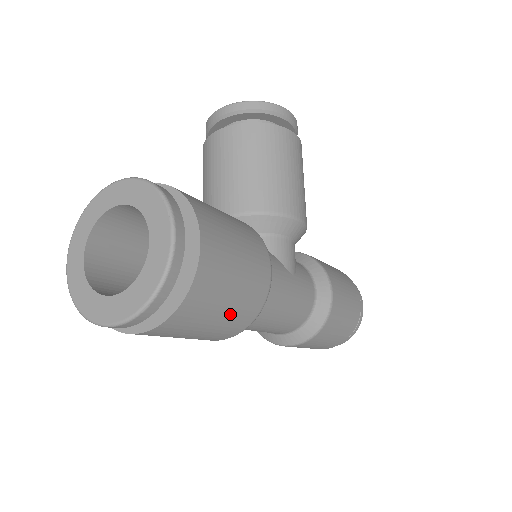
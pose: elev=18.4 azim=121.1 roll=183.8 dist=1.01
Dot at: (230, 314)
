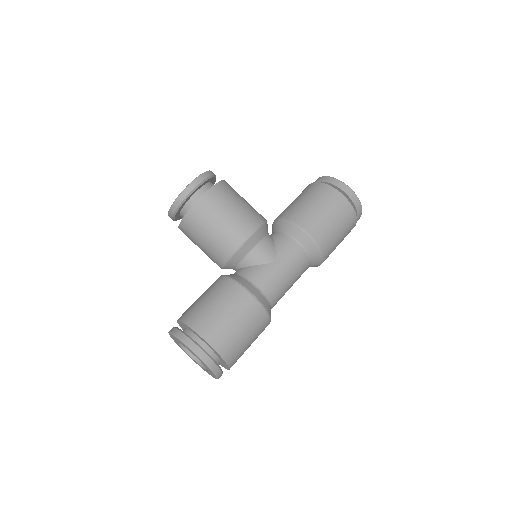
Dot at: (252, 332)
